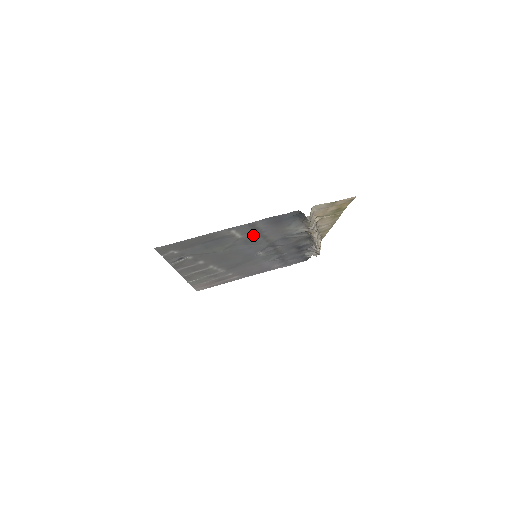
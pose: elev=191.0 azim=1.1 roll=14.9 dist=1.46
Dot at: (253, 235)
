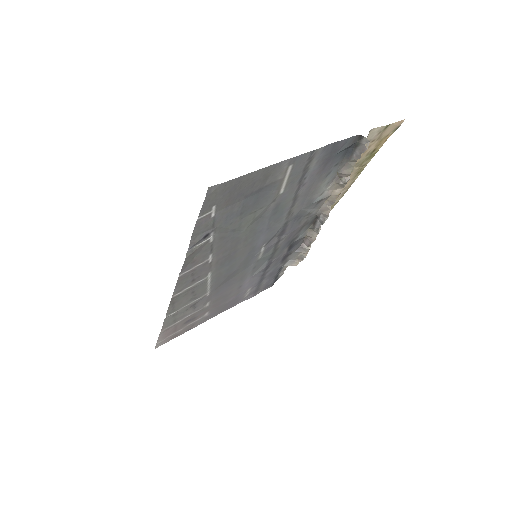
Dot at: (291, 192)
